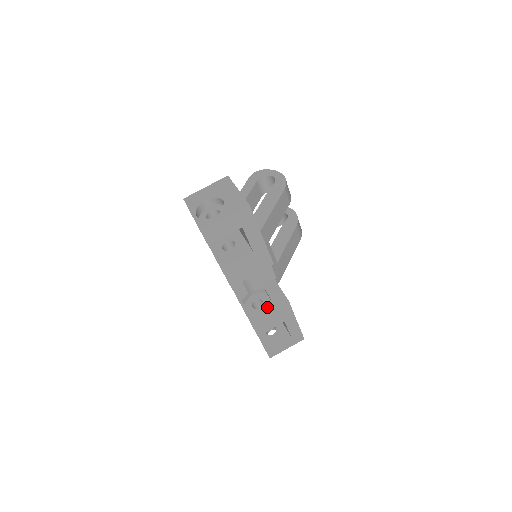
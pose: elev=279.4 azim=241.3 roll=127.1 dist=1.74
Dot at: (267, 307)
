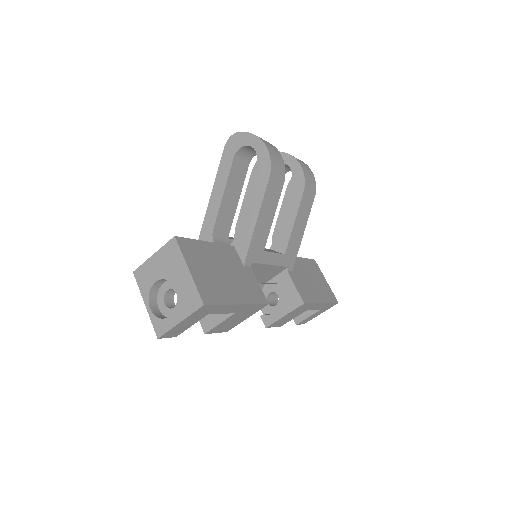
Dot at: (281, 310)
